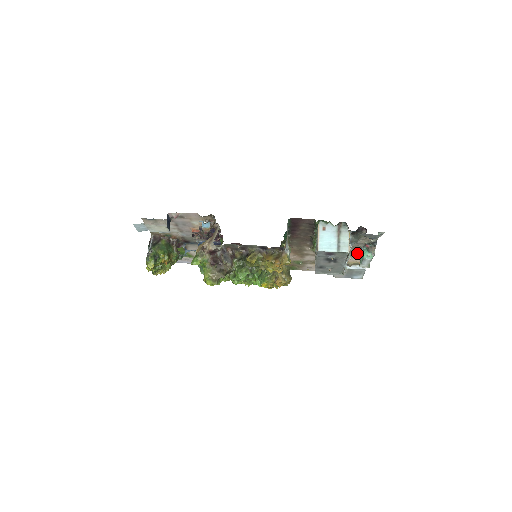
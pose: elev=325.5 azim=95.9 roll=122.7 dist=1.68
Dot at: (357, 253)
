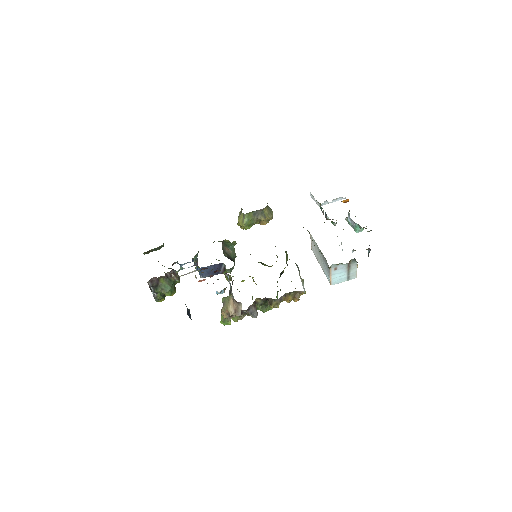
Dot at: occluded
